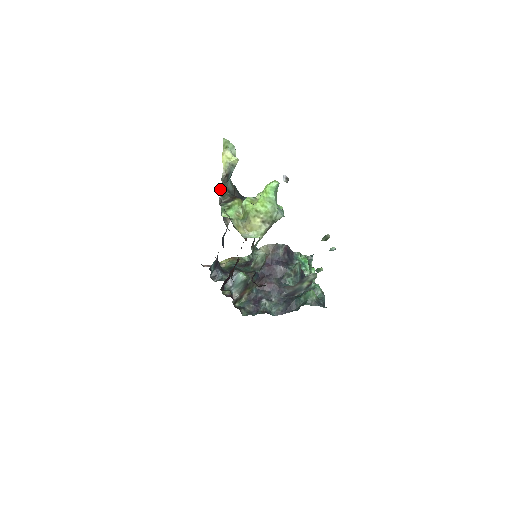
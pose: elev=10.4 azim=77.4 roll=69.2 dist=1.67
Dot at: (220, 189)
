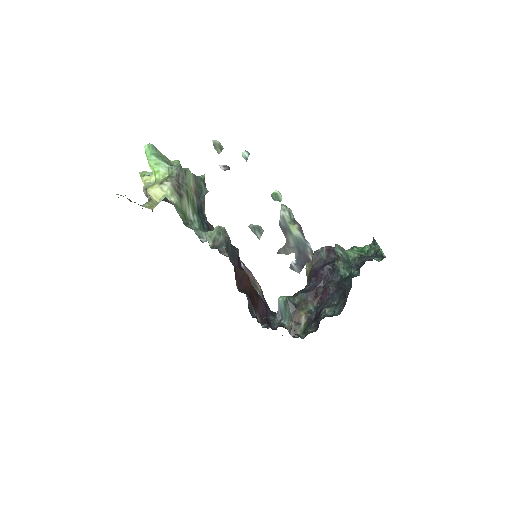
Dot at: occluded
